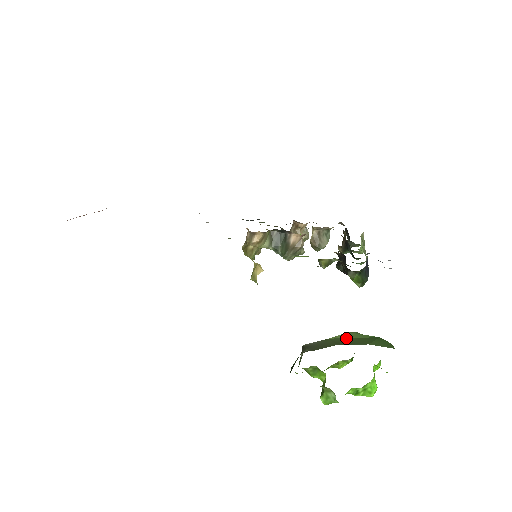
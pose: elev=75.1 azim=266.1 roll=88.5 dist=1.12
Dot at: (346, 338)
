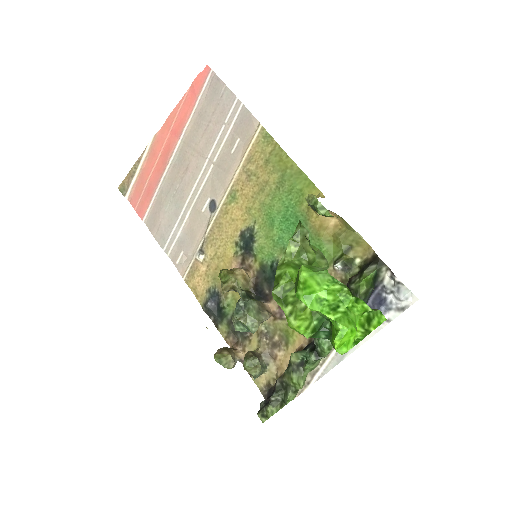
Dot at: occluded
